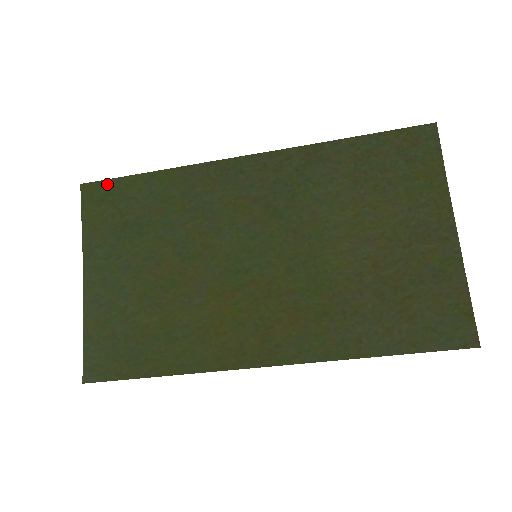
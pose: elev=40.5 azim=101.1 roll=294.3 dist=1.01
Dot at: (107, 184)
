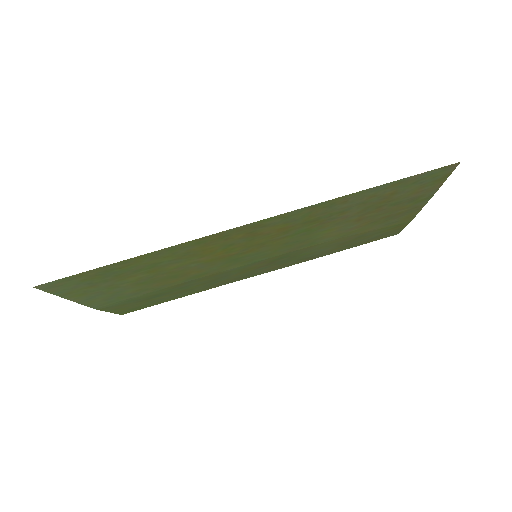
Dot at: occluded
